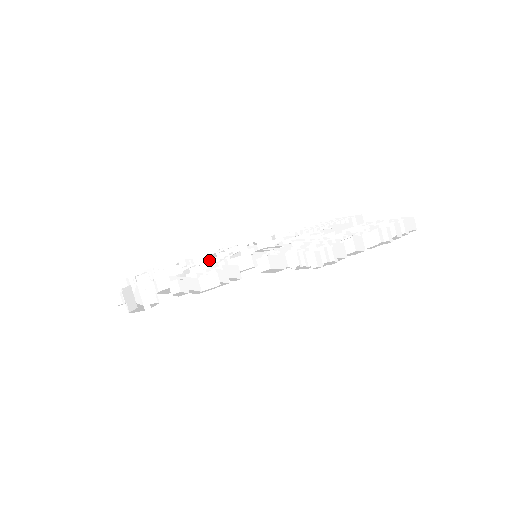
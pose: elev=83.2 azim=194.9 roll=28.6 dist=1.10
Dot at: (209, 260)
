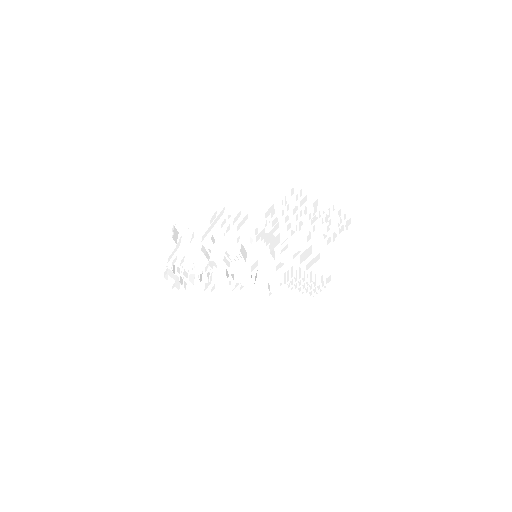
Dot at: (226, 252)
